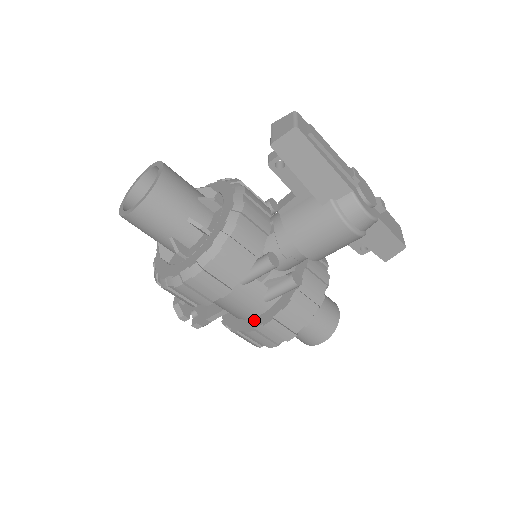
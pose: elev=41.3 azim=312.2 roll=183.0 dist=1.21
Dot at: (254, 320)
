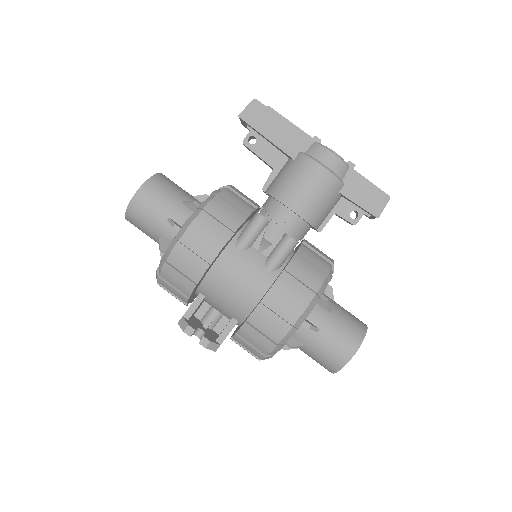
Dot at: (260, 300)
